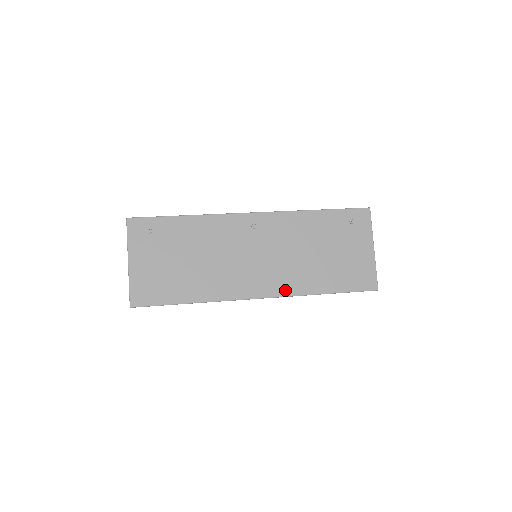
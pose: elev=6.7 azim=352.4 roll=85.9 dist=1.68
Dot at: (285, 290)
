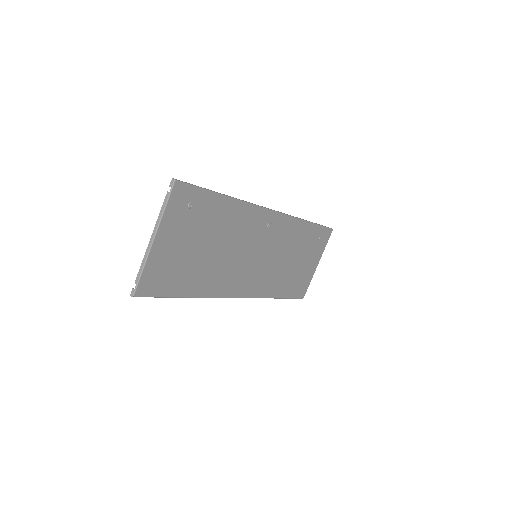
Dot at: (258, 292)
